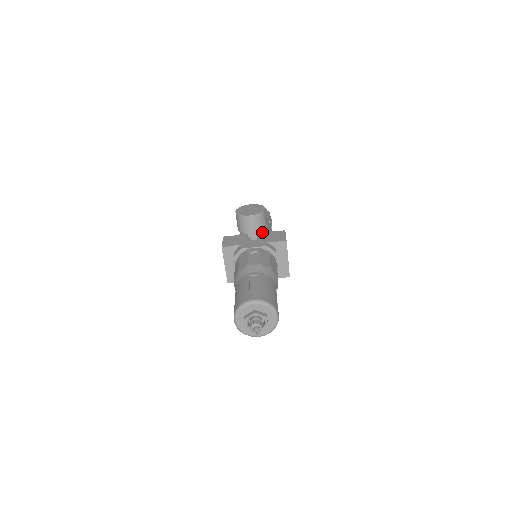
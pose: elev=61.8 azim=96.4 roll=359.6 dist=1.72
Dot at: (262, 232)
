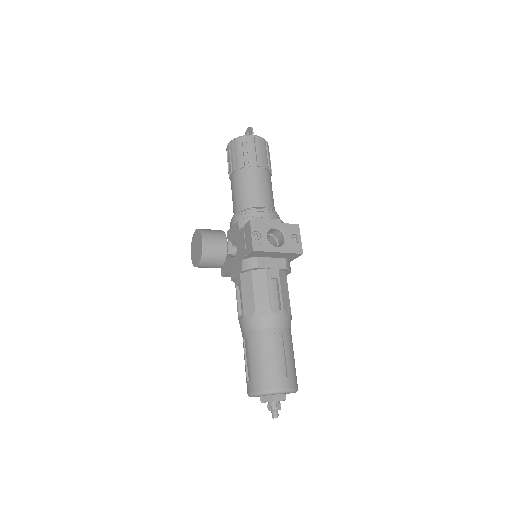
Dot at: (236, 232)
